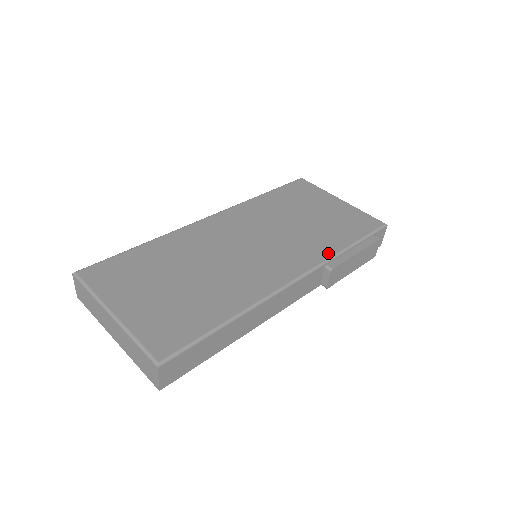
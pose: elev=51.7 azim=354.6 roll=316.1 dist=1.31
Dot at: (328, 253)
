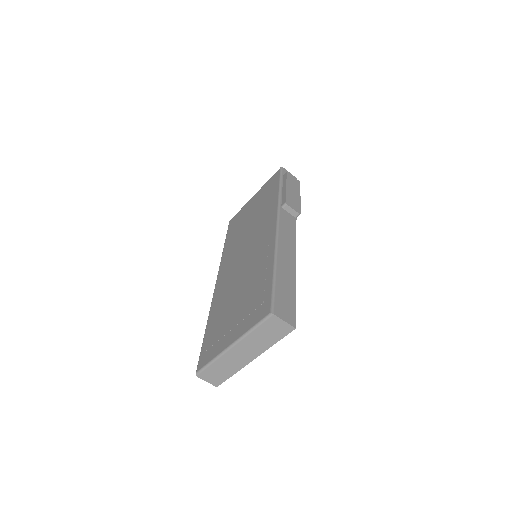
Dot at: (275, 204)
